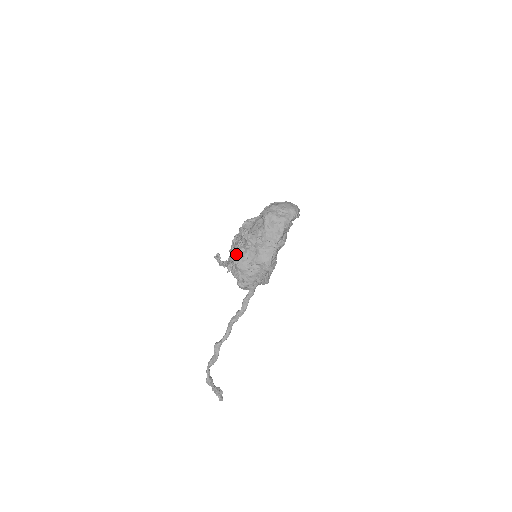
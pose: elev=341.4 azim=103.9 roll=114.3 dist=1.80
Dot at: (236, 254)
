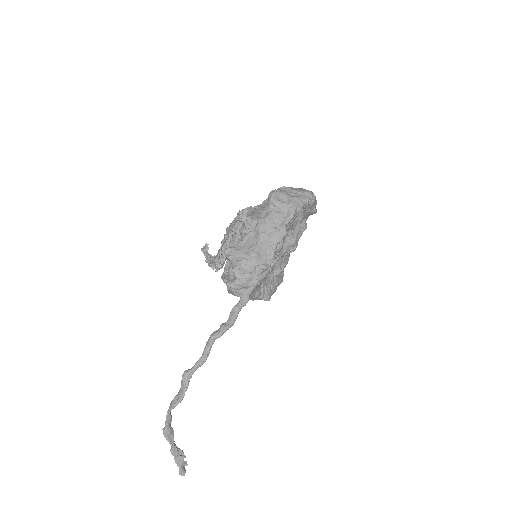
Dot at: (229, 243)
